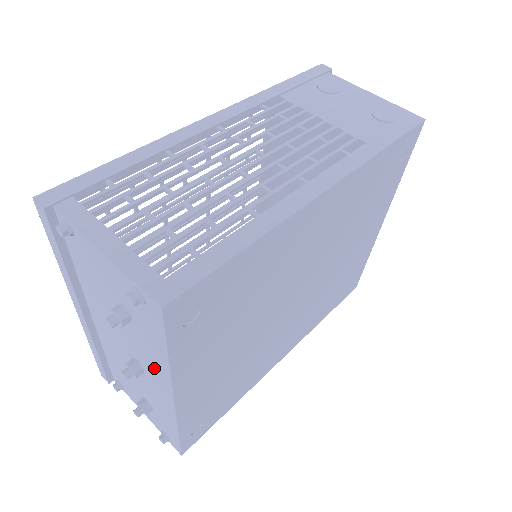
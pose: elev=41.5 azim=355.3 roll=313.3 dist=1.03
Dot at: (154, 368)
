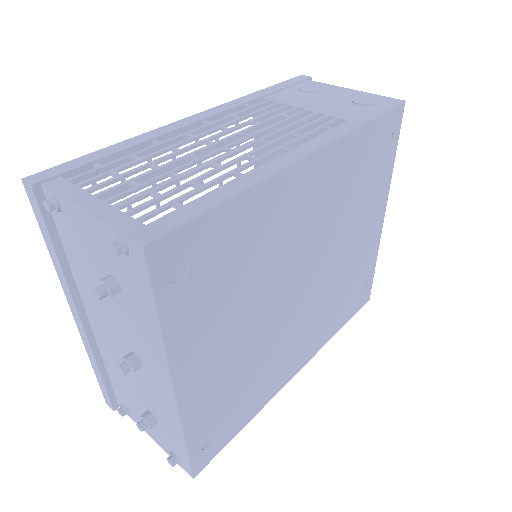
Dot at: (149, 351)
